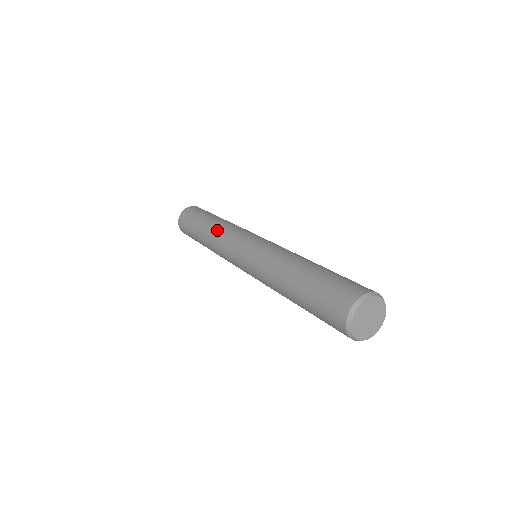
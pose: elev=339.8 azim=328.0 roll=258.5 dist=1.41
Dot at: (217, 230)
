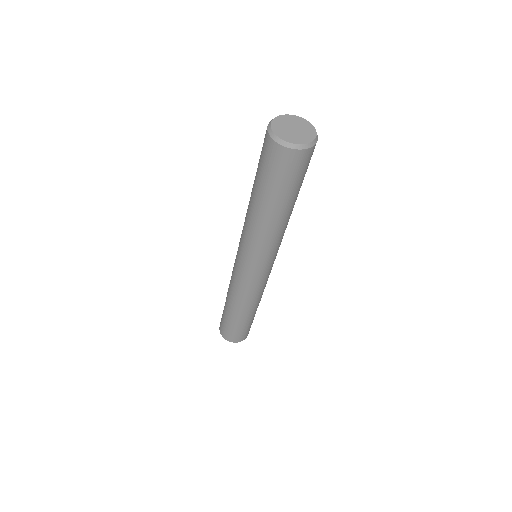
Dot at: occluded
